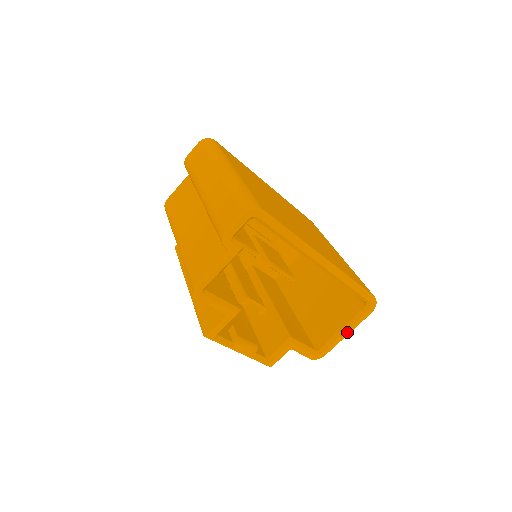
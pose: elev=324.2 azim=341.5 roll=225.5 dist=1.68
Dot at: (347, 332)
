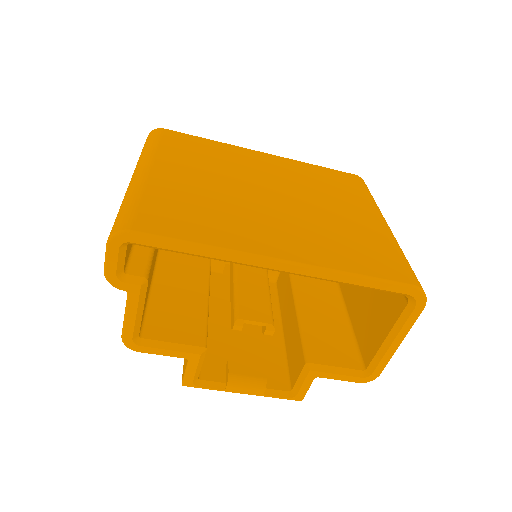
Dot at: (396, 341)
